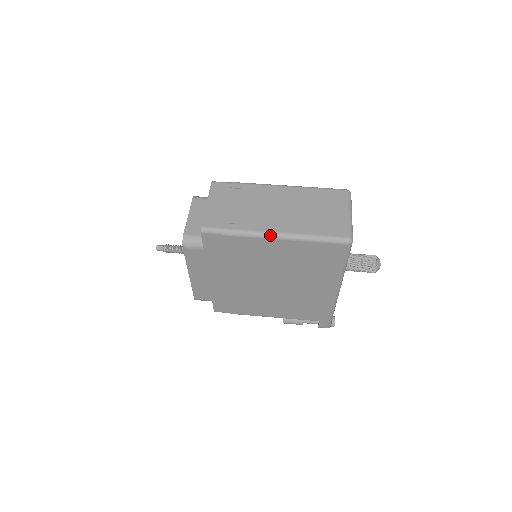
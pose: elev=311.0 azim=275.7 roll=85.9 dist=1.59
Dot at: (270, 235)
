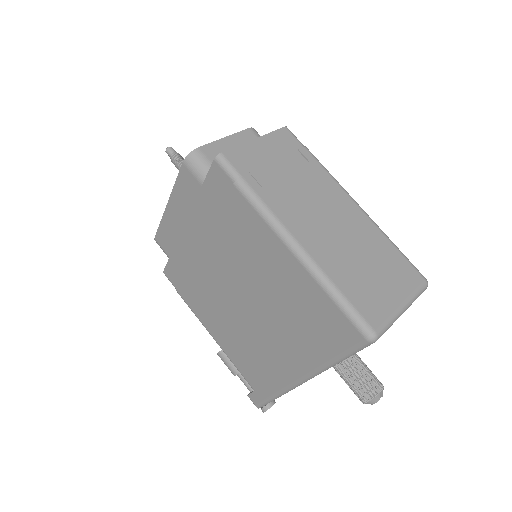
Dot at: (286, 236)
